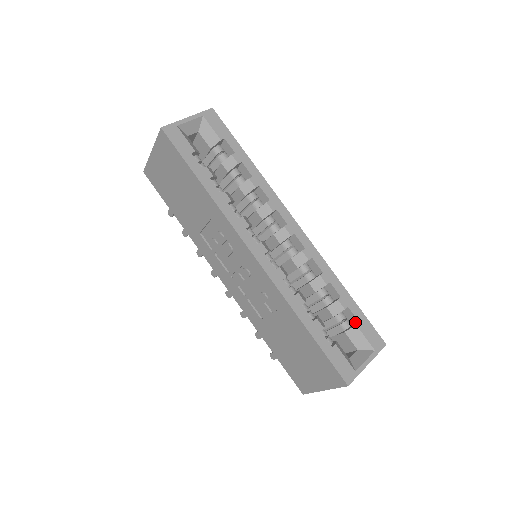
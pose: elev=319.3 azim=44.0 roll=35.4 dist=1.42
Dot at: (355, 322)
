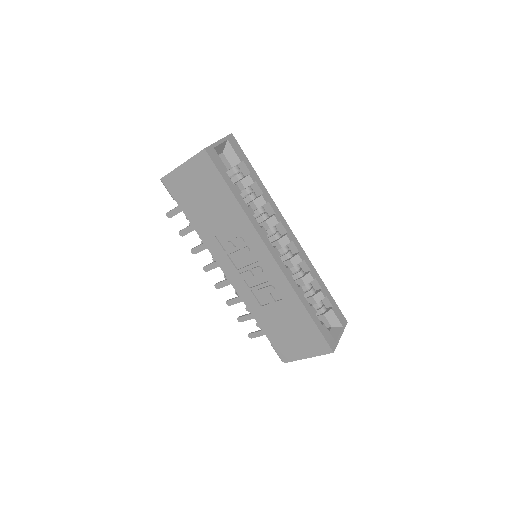
Dot at: (329, 307)
